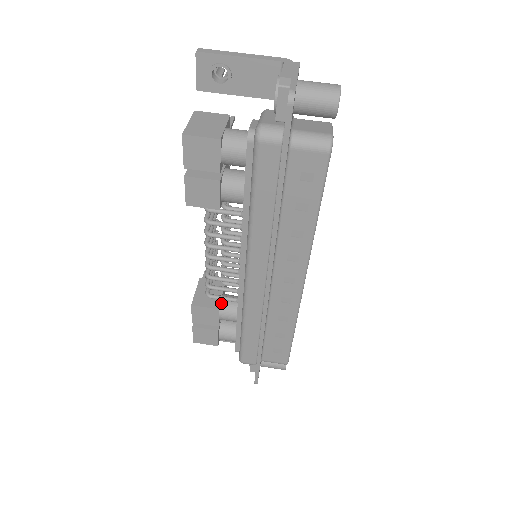
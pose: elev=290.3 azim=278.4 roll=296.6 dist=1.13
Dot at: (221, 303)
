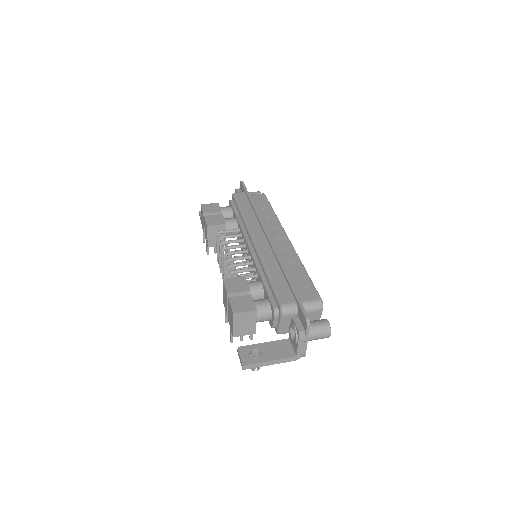
Dot at: occluded
